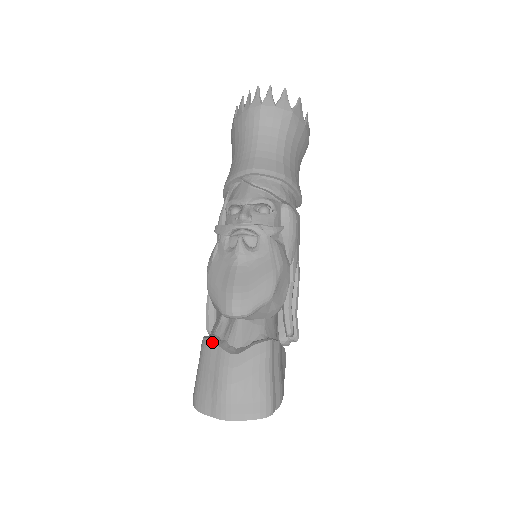
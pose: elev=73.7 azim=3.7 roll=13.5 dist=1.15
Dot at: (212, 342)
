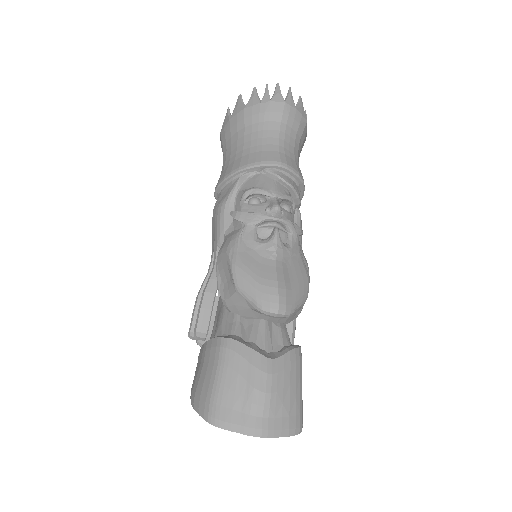
Dot at: (240, 343)
